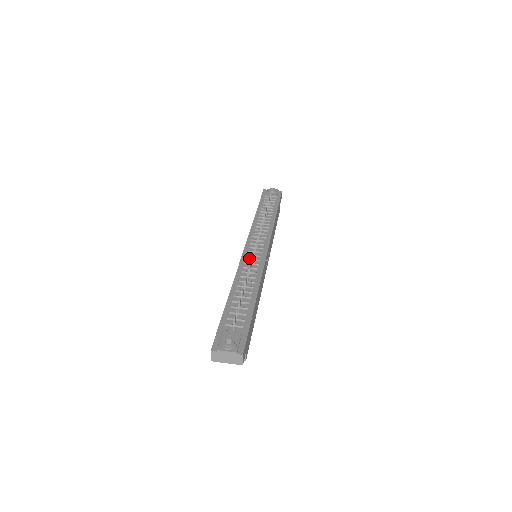
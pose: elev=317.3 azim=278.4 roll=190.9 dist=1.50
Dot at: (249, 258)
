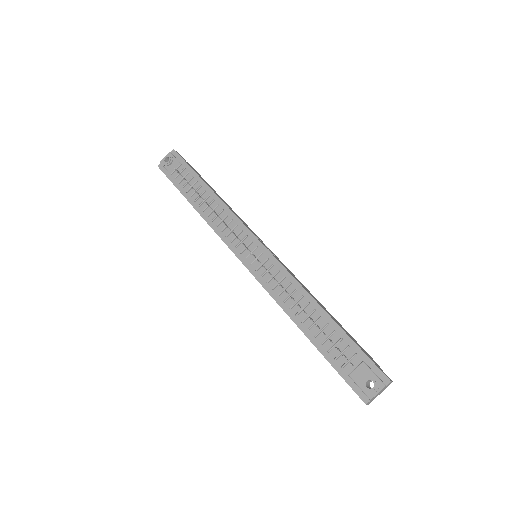
Dot at: (262, 272)
